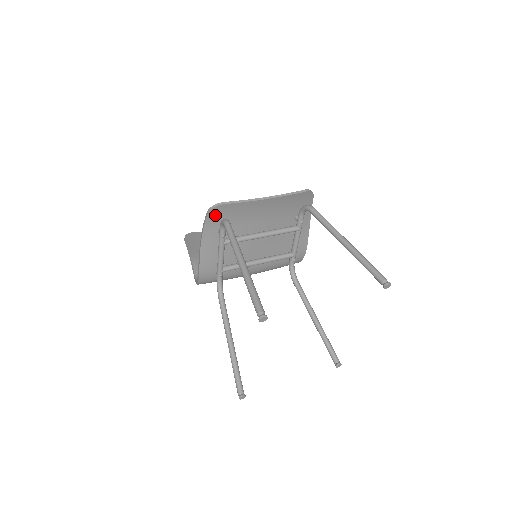
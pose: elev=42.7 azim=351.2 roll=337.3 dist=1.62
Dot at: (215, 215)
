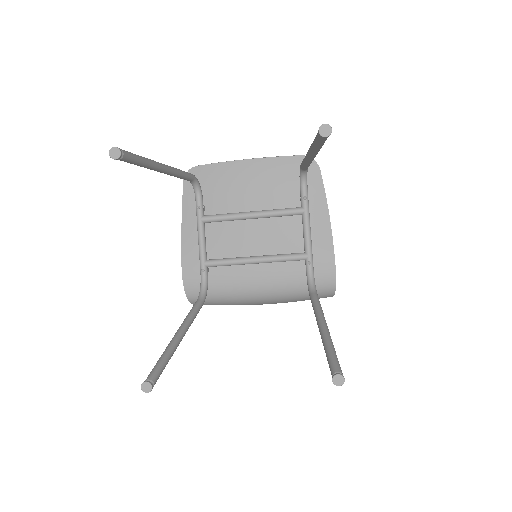
Dot at: occluded
